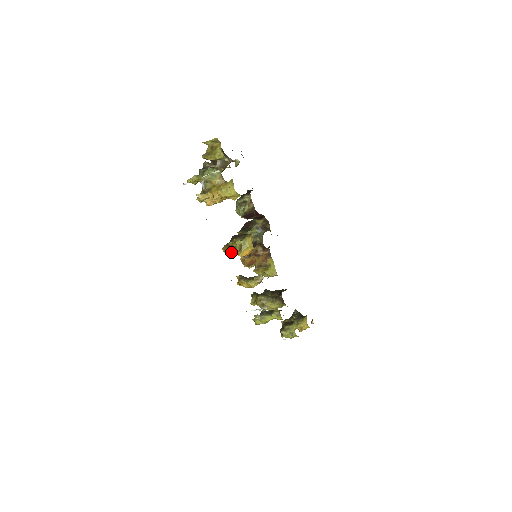
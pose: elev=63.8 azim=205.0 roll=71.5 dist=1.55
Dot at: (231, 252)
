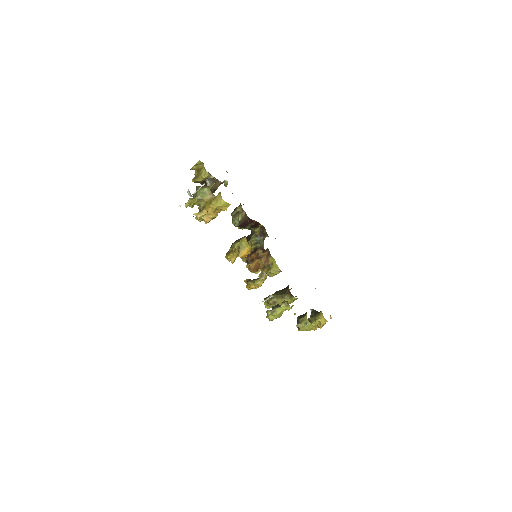
Dot at: (233, 257)
